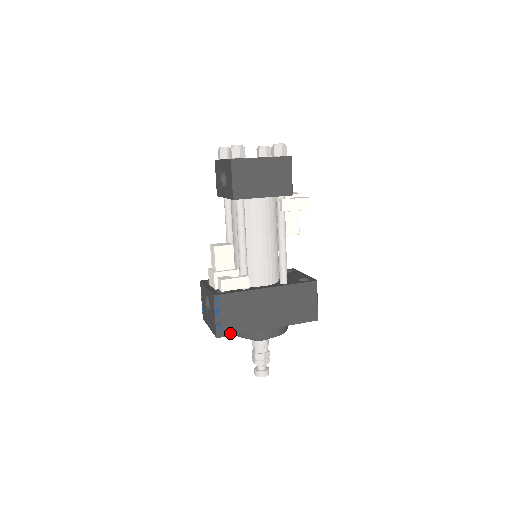
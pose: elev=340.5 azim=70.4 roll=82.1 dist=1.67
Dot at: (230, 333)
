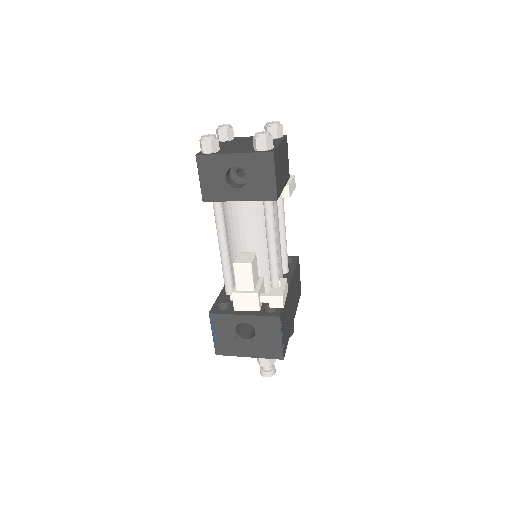
Dot at: (286, 347)
